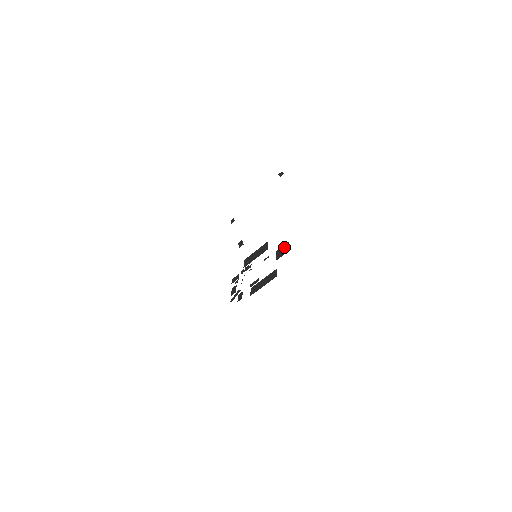
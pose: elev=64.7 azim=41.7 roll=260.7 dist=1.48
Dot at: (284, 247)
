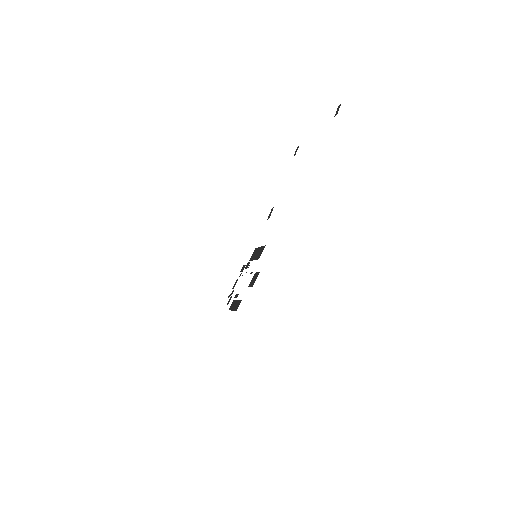
Dot at: (256, 276)
